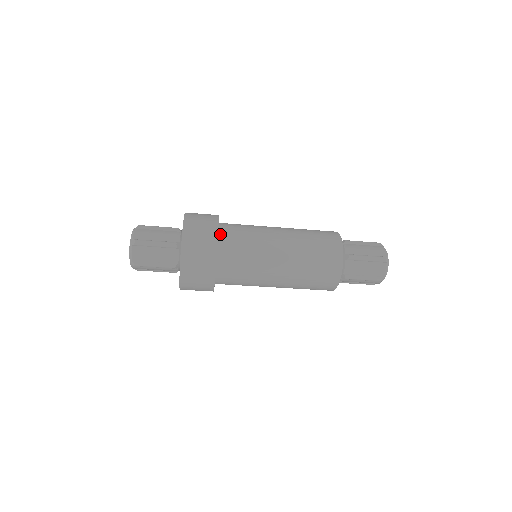
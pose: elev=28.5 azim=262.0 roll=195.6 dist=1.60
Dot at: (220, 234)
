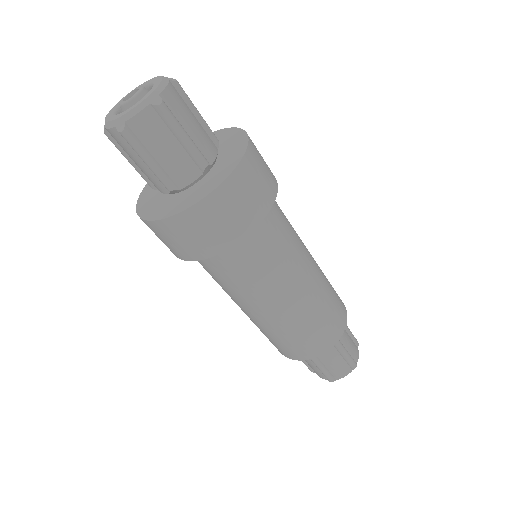
Dot at: occluded
